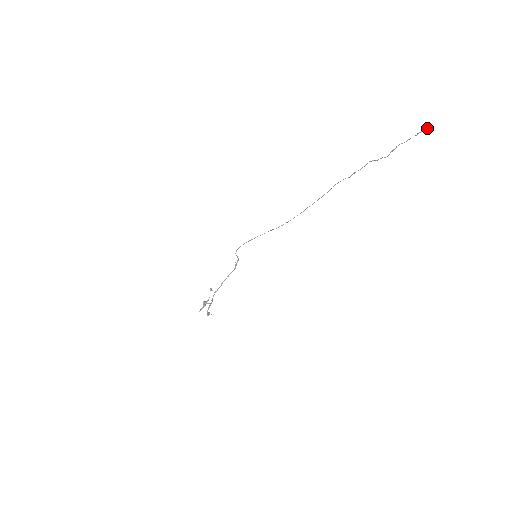
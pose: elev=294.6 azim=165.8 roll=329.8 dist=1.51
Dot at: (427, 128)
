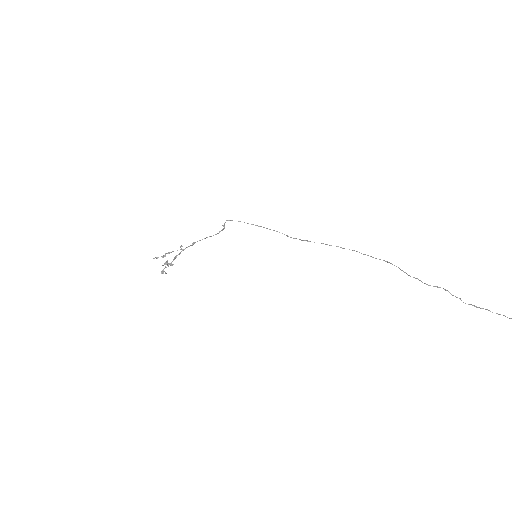
Dot at: out of frame
